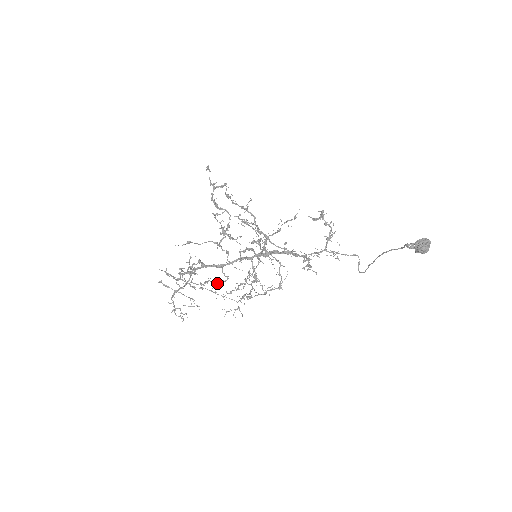
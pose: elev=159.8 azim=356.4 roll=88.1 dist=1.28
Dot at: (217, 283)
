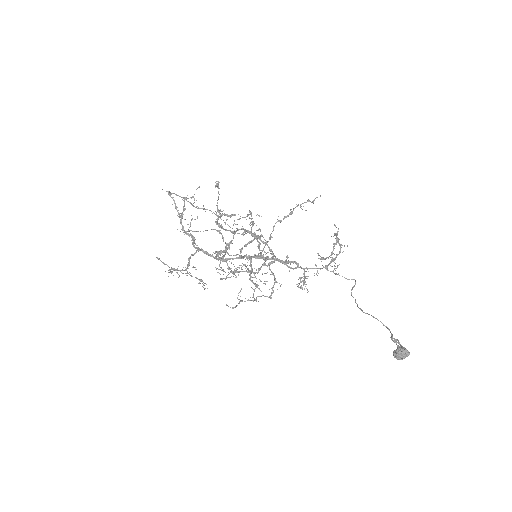
Dot at: occluded
